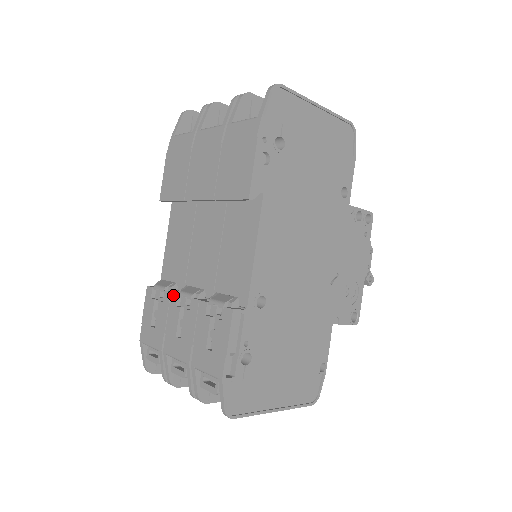
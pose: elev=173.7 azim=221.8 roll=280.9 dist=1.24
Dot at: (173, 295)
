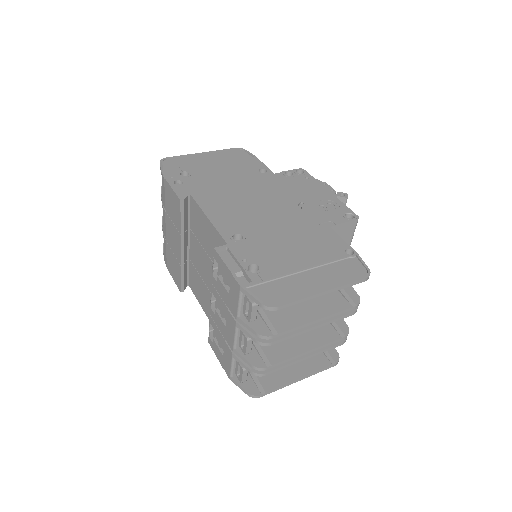
Dot at: (210, 313)
